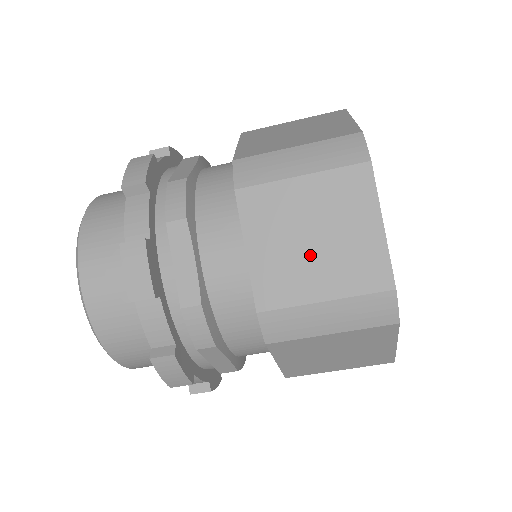
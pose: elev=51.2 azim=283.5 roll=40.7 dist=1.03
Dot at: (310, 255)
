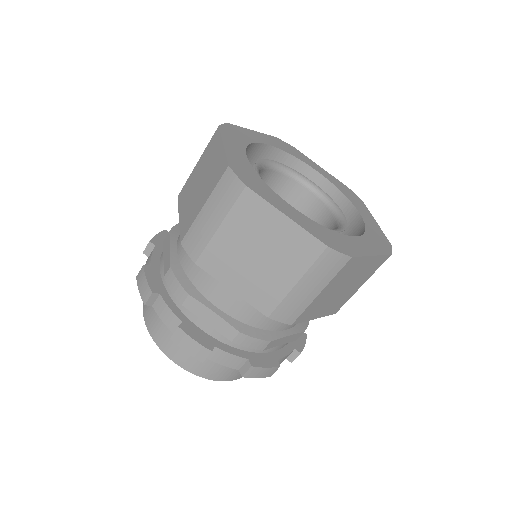
Dot at: (265, 266)
